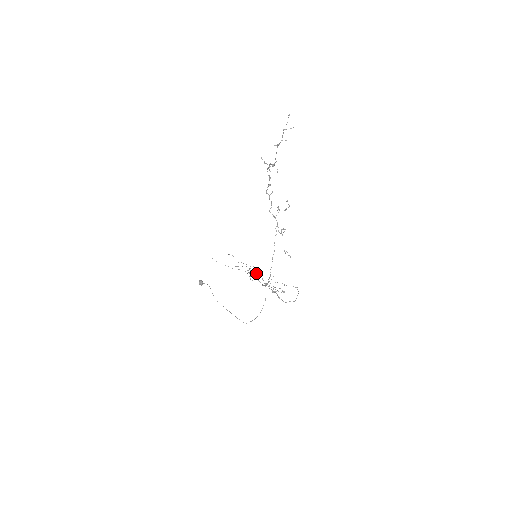
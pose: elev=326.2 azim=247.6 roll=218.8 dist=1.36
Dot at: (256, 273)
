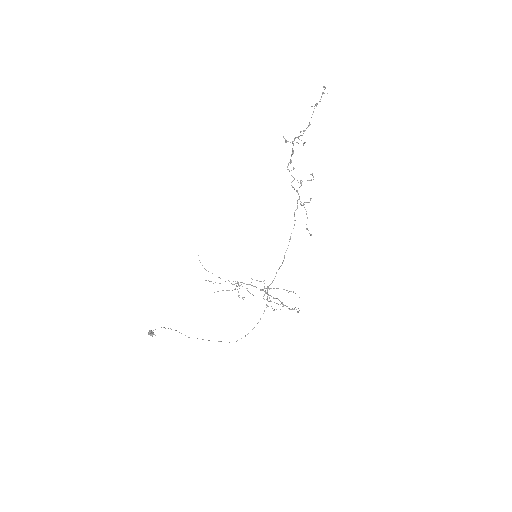
Dot at: (247, 288)
